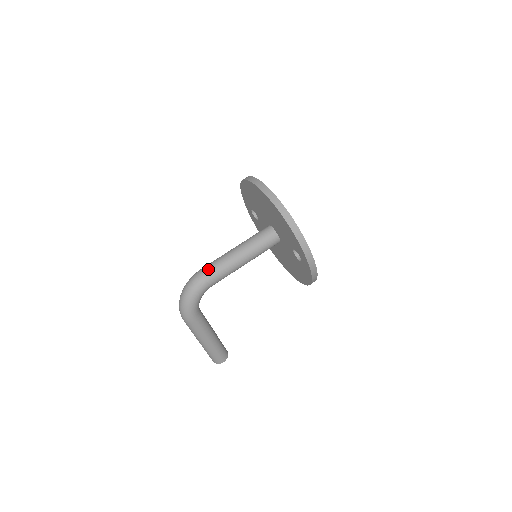
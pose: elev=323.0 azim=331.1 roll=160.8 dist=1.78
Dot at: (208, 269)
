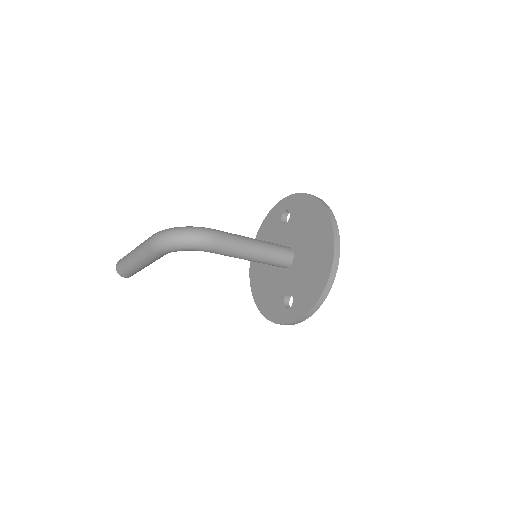
Dot at: (223, 240)
